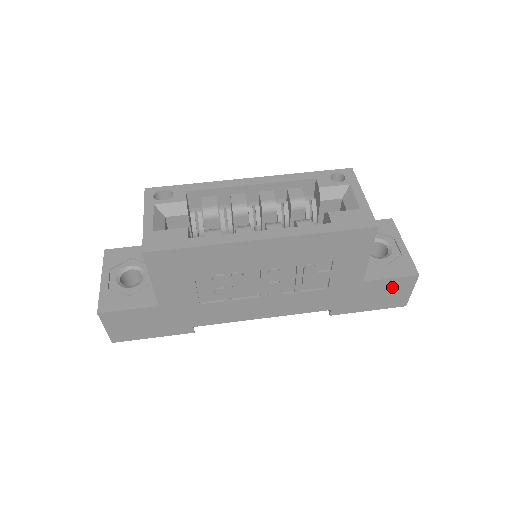
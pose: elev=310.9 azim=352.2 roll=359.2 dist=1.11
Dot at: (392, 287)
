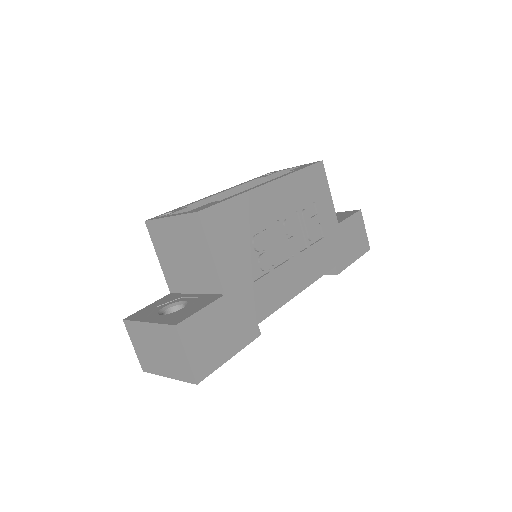
Dot at: (354, 227)
